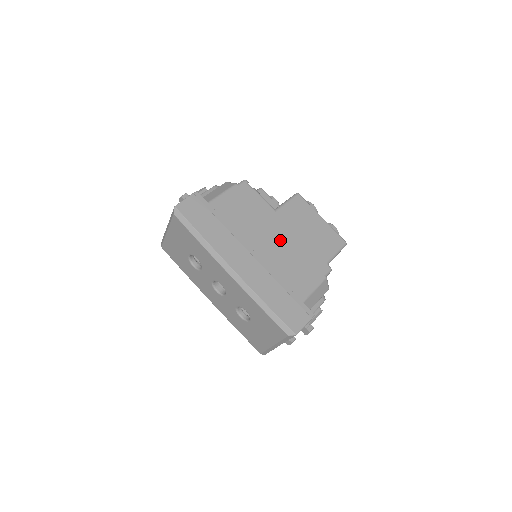
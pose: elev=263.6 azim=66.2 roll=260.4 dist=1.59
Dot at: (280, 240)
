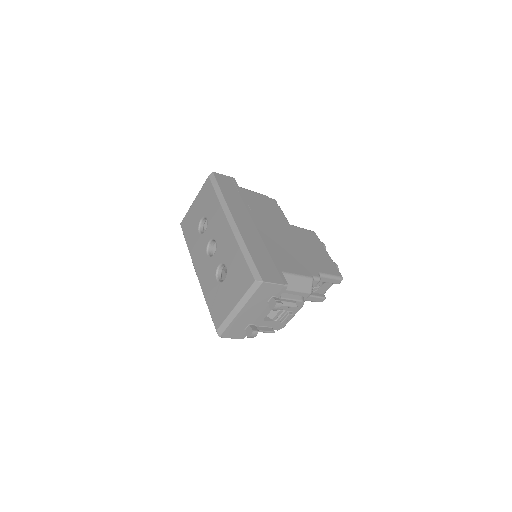
Dot at: (284, 236)
